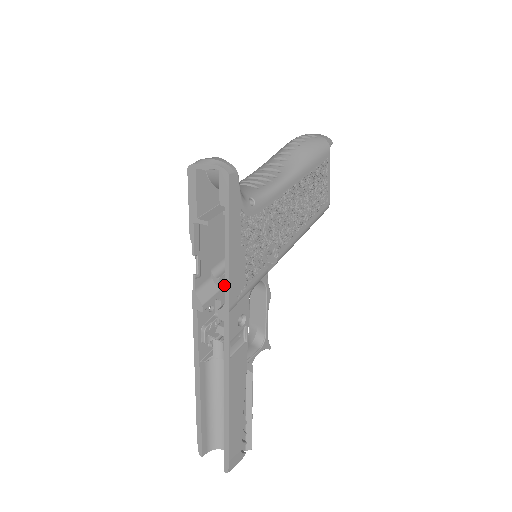
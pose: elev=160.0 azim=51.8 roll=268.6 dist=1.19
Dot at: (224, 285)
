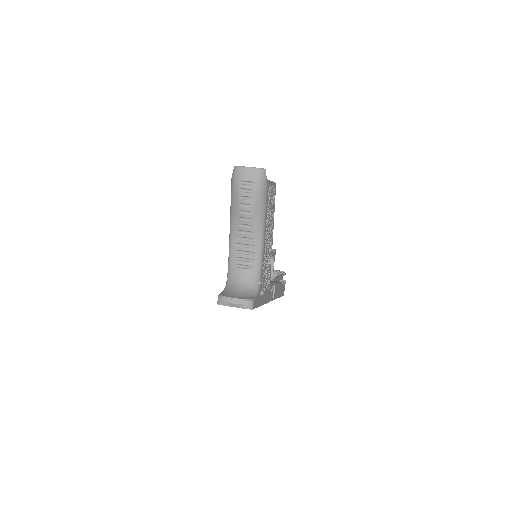
Dot at: occluded
